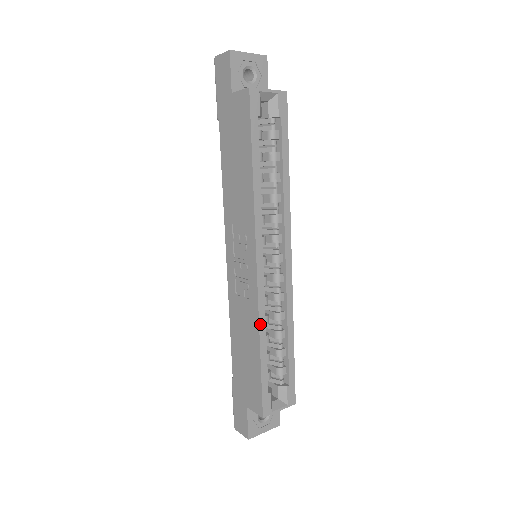
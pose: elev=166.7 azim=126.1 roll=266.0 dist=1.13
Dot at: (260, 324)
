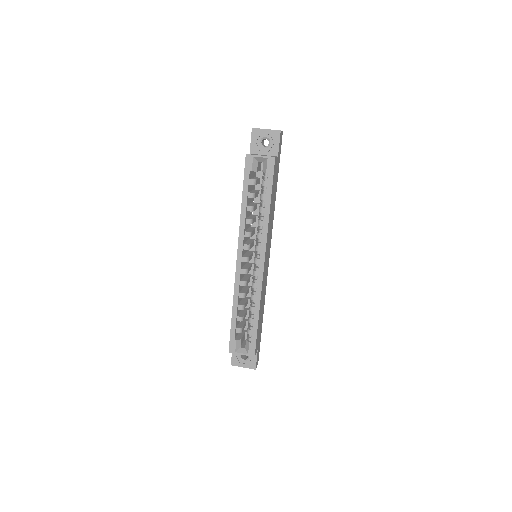
Dot at: (234, 296)
